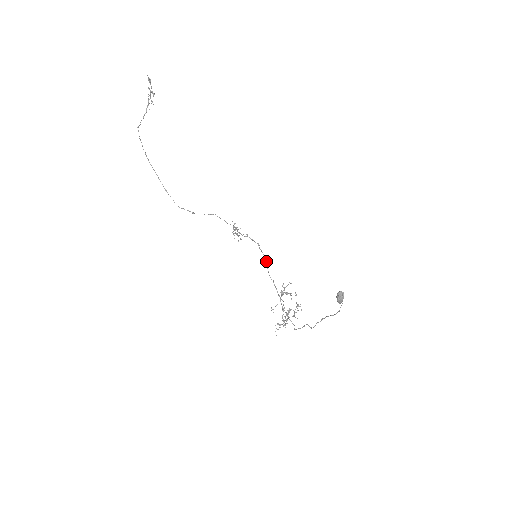
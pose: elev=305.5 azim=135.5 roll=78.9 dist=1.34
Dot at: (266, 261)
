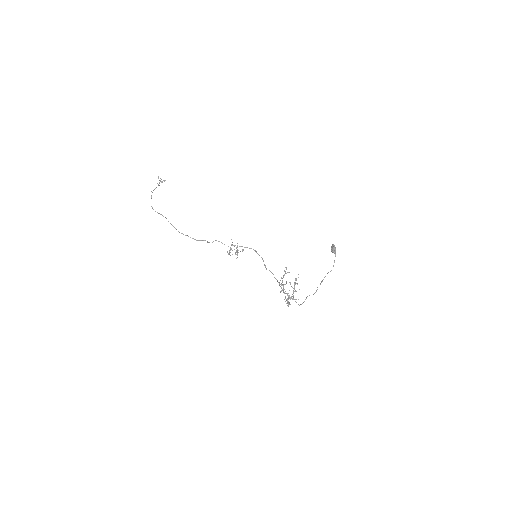
Dot at: (263, 261)
